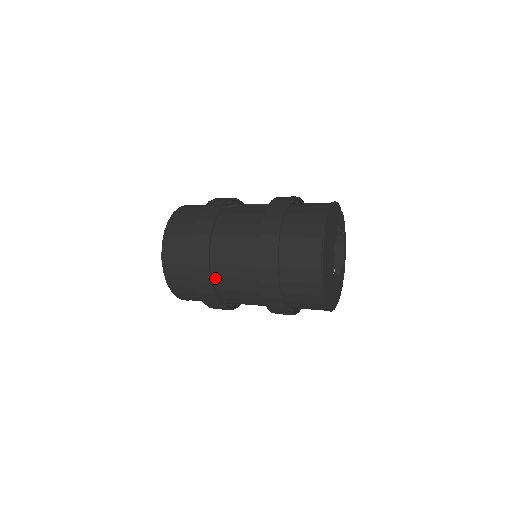
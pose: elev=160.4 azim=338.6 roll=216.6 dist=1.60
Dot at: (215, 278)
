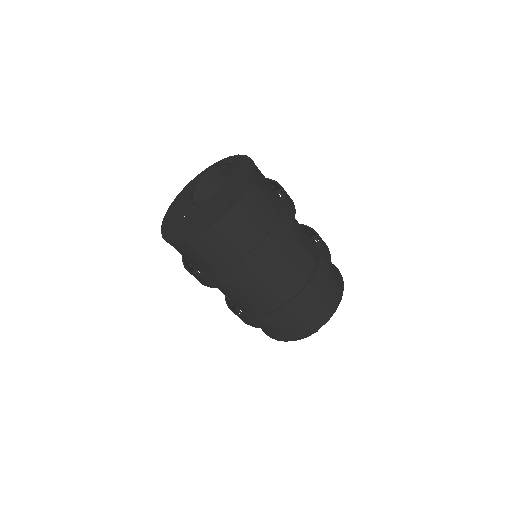
Dot at: occluded
